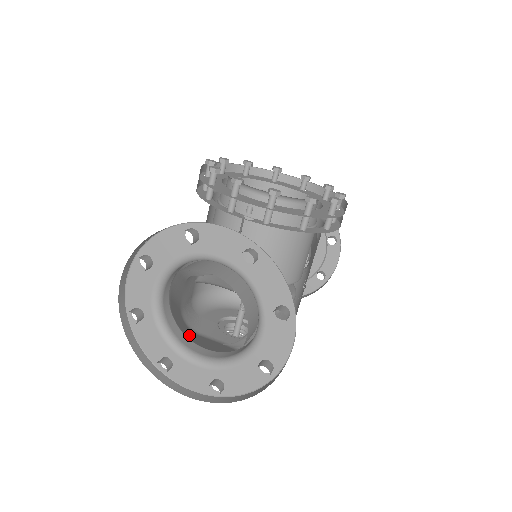
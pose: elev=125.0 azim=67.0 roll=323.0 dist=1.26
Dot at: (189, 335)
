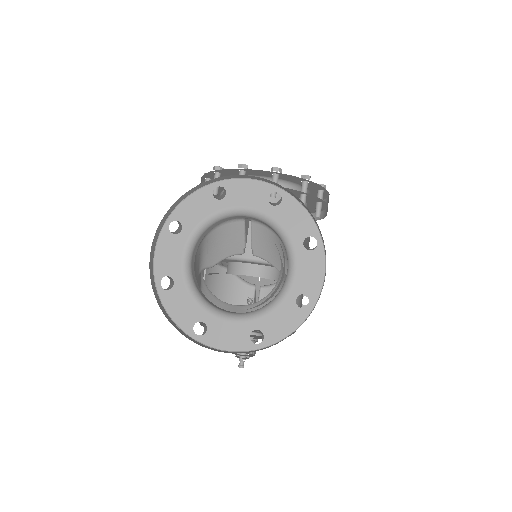
Dot at: occluded
